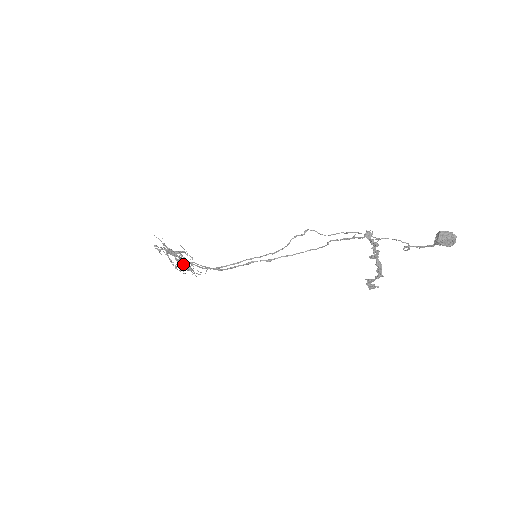
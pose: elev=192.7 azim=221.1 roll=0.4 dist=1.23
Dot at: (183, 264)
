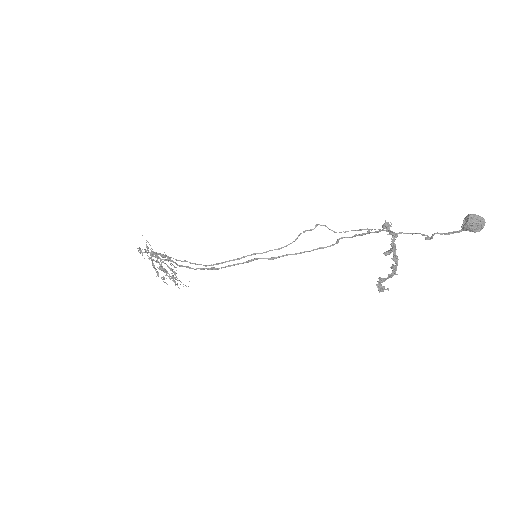
Dot at: (167, 271)
